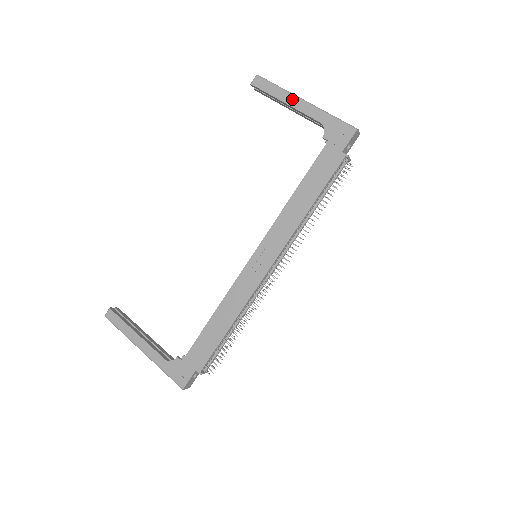
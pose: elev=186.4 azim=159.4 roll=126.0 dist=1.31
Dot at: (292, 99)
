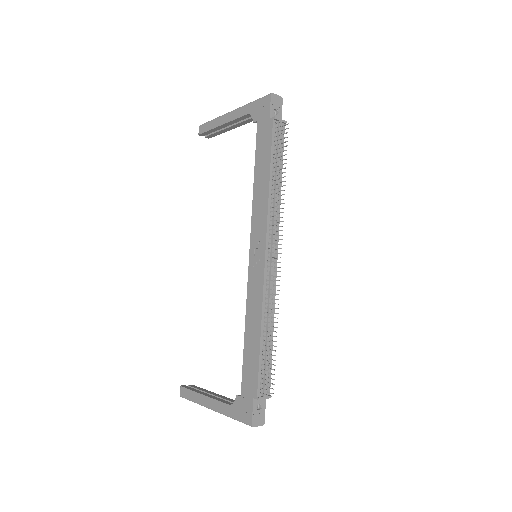
Dot at: (224, 118)
